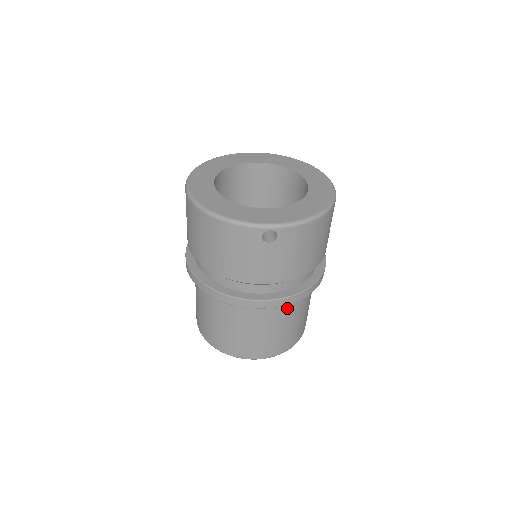
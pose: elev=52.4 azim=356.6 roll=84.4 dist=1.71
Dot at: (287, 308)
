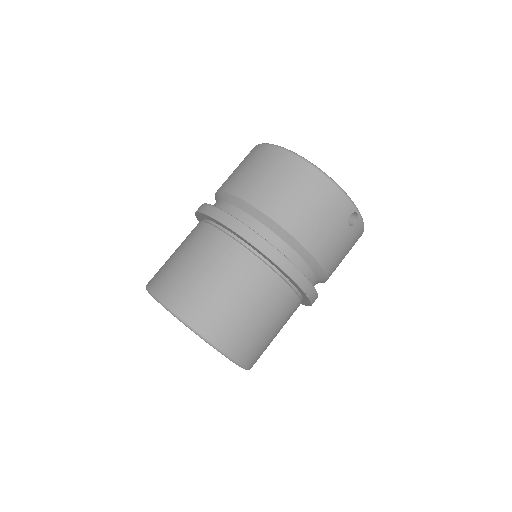
Dot at: (293, 309)
